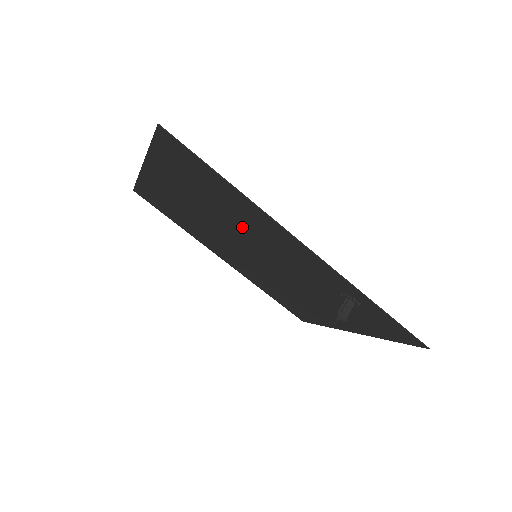
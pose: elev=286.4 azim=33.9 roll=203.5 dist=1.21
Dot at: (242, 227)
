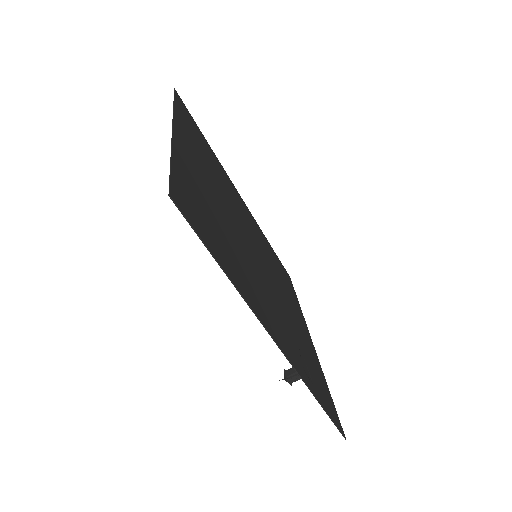
Dot at: (243, 258)
